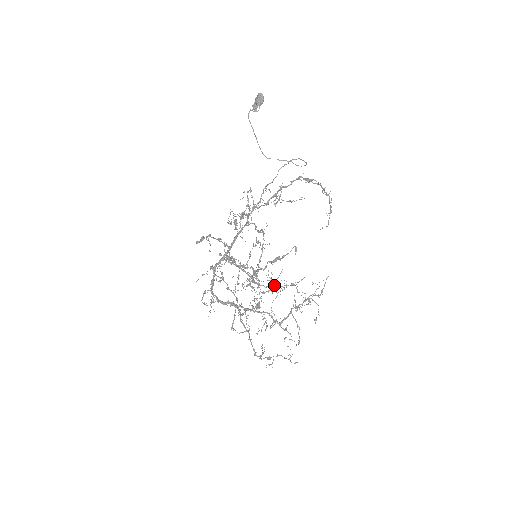
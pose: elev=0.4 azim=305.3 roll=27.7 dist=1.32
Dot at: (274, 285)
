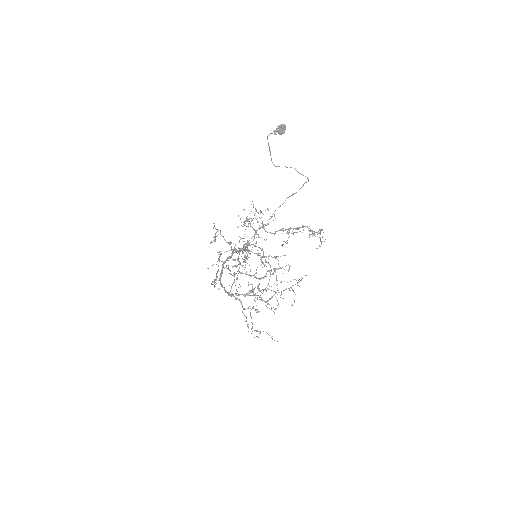
Dot at: (263, 263)
